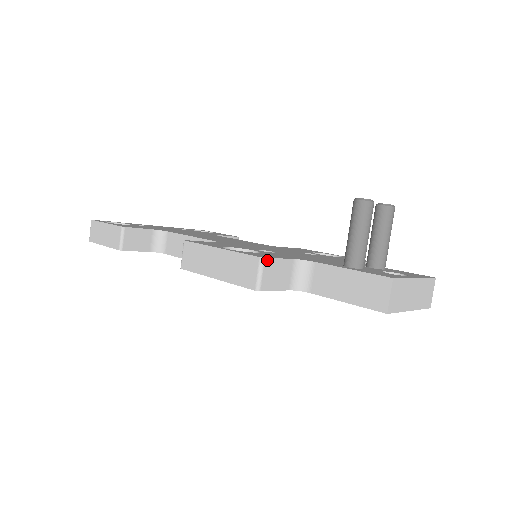
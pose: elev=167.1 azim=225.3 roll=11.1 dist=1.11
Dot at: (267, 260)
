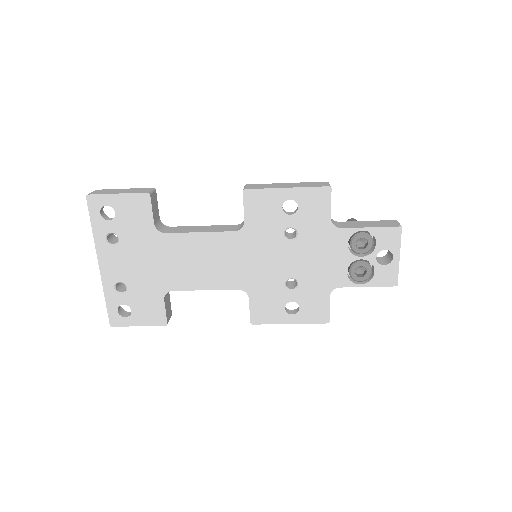
Dot at: occluded
